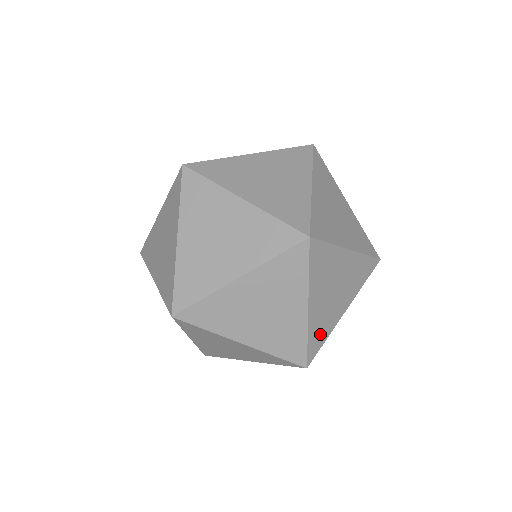
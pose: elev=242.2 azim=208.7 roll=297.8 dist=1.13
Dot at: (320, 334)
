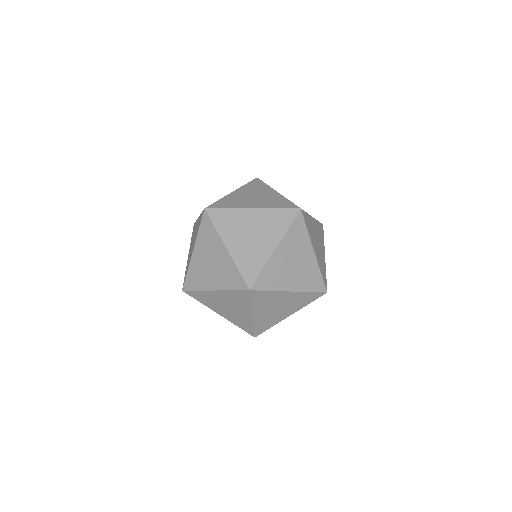
Dot at: occluded
